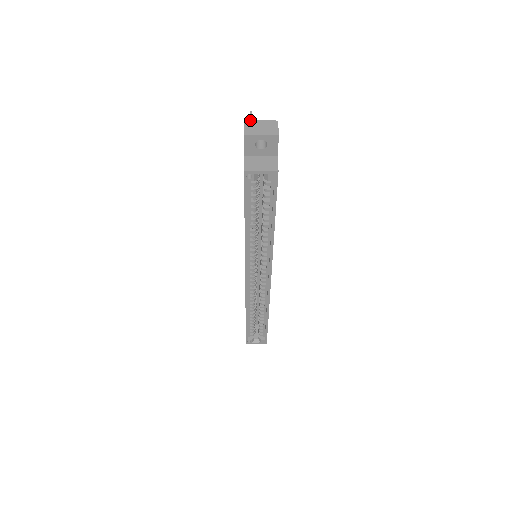
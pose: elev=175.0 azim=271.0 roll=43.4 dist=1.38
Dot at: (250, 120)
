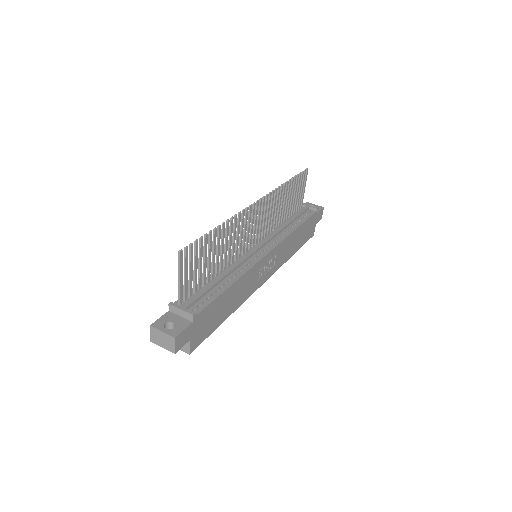
Dot at: (154, 328)
